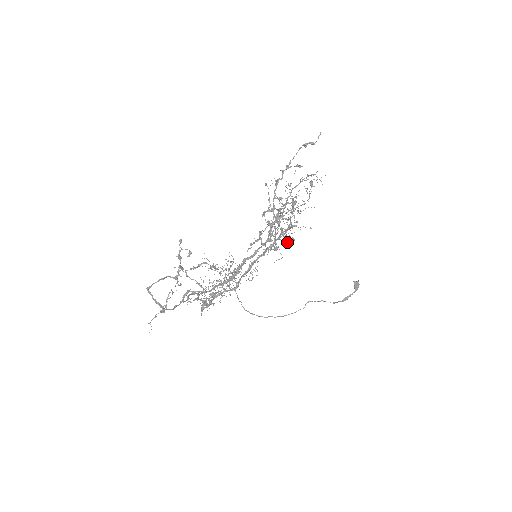
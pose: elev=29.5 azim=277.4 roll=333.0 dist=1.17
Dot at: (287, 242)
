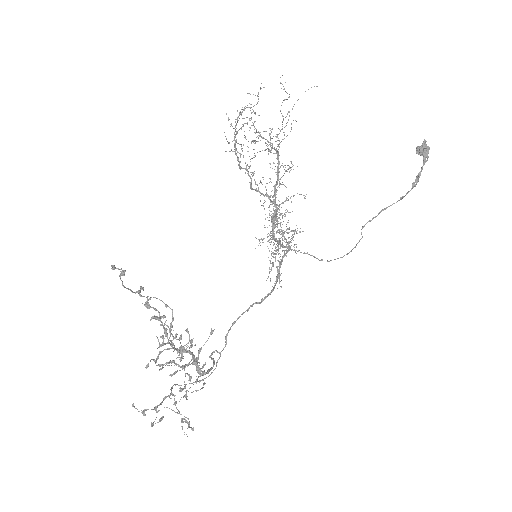
Dot at: (195, 362)
